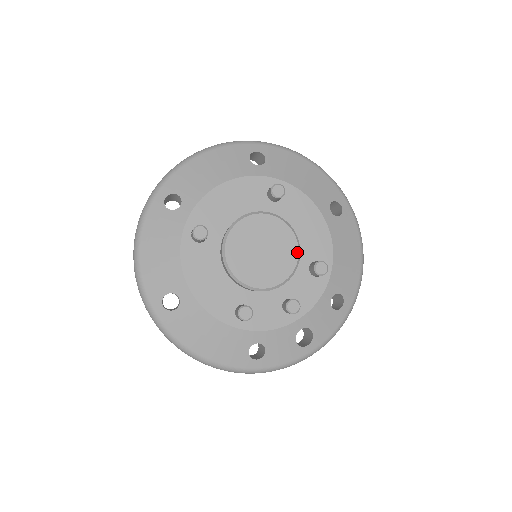
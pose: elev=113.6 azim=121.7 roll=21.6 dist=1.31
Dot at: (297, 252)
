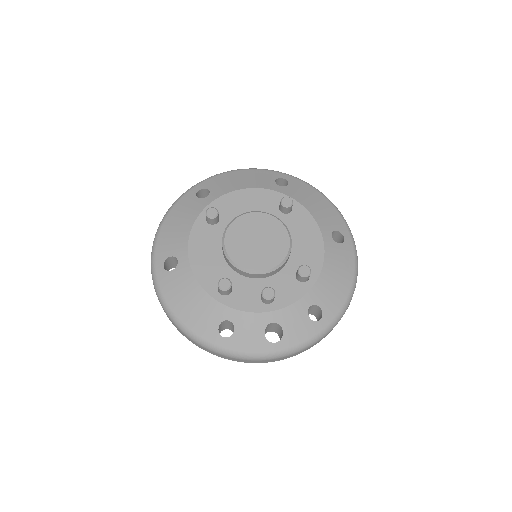
Dot at: (287, 251)
